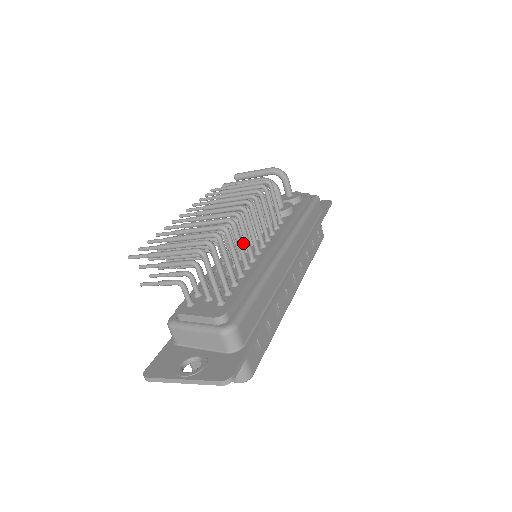
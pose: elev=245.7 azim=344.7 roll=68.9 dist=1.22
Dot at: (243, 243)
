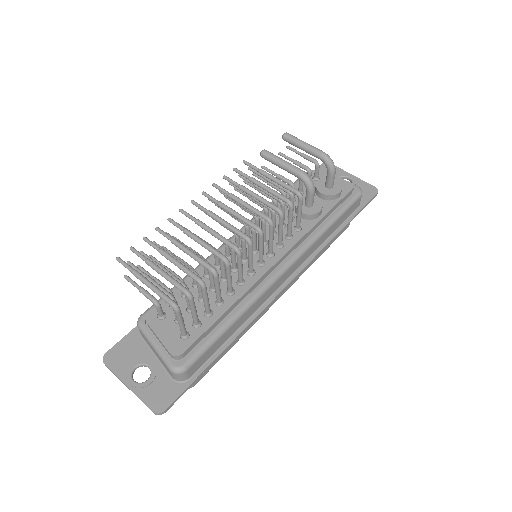
Dot at: (242, 255)
